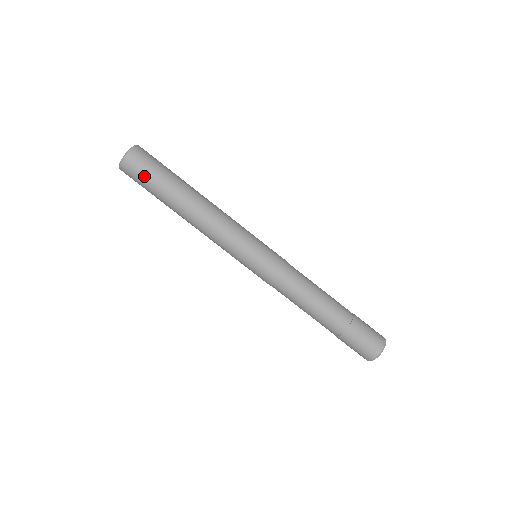
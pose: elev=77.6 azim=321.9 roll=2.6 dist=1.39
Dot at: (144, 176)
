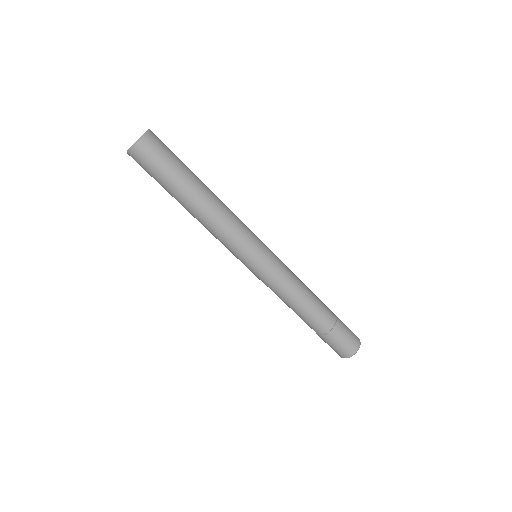
Dot at: (149, 172)
